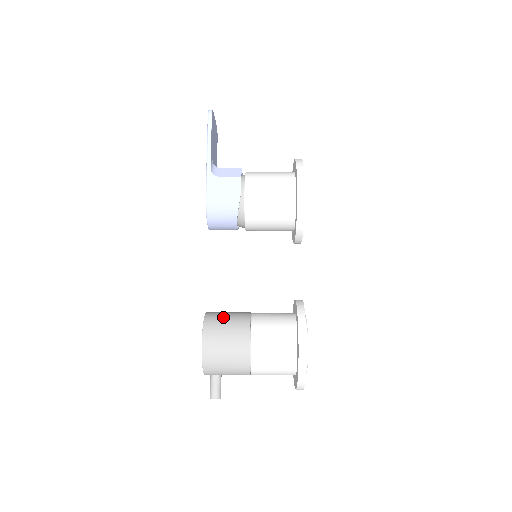
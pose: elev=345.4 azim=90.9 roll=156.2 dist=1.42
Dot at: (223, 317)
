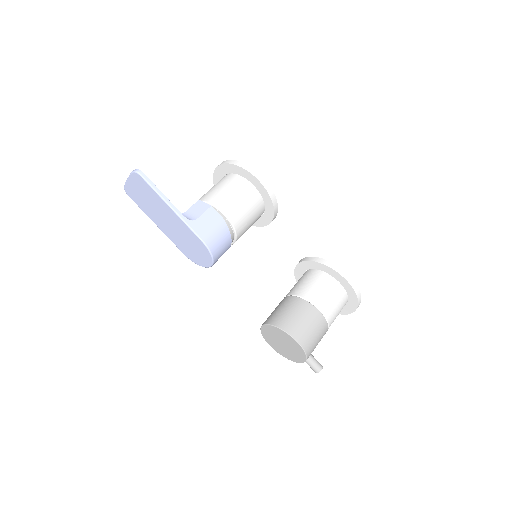
Dot at: (285, 314)
